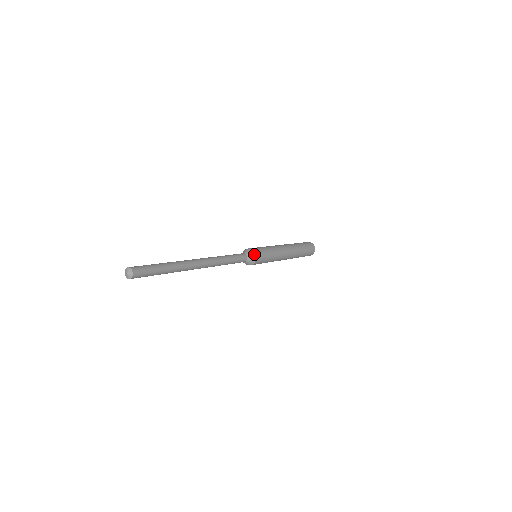
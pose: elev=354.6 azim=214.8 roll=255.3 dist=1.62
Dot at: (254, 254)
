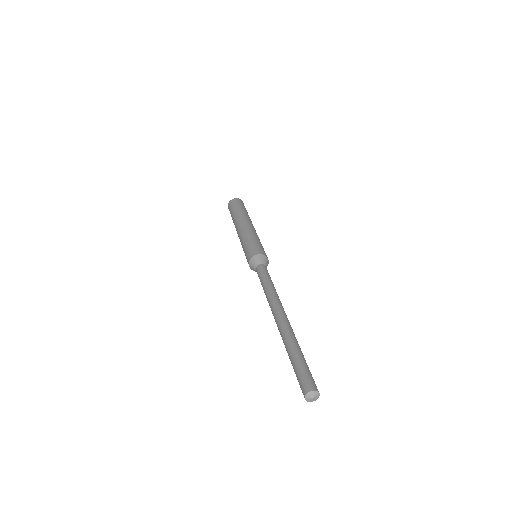
Dot at: occluded
